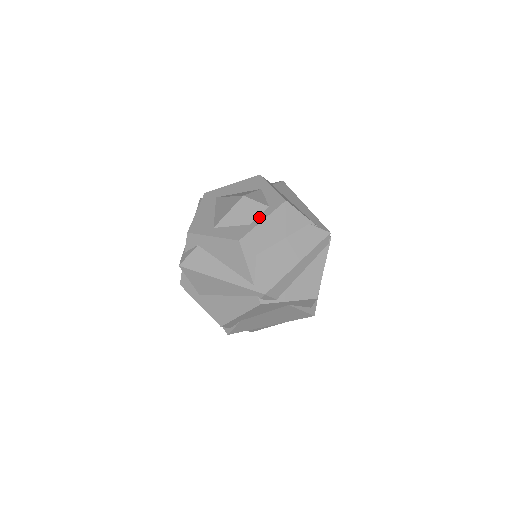
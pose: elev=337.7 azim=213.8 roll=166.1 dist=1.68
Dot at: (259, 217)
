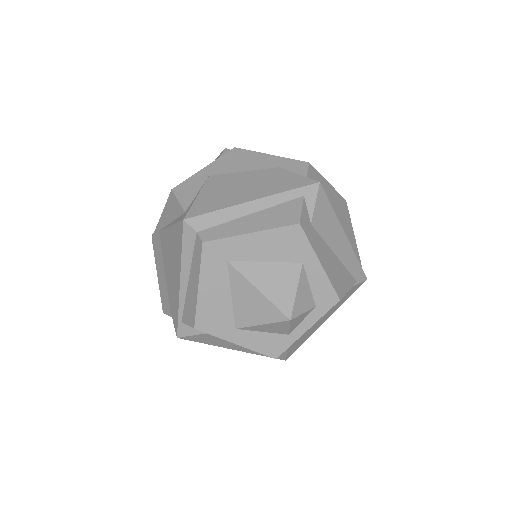
Dot at: (302, 325)
